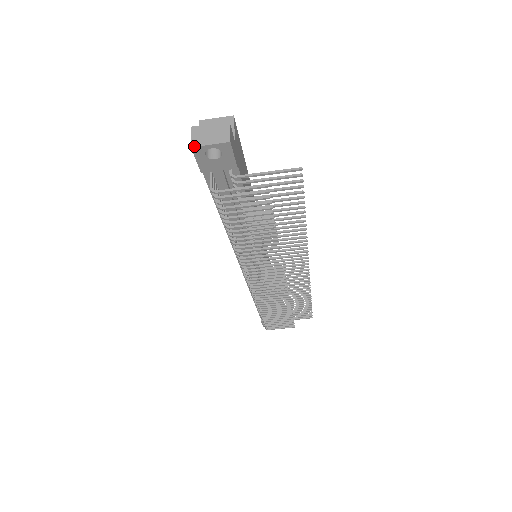
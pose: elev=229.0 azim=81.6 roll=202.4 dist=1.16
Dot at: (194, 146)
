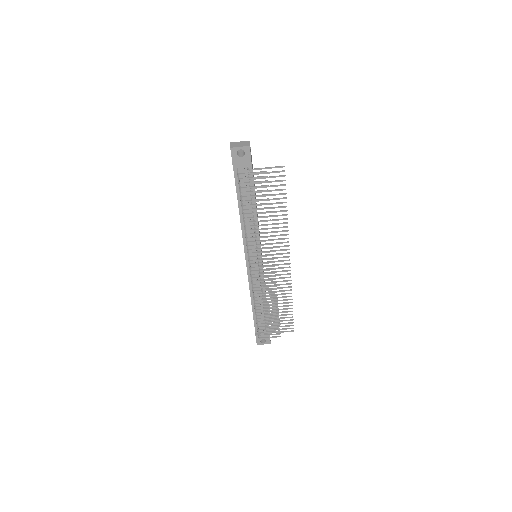
Dot at: (232, 147)
